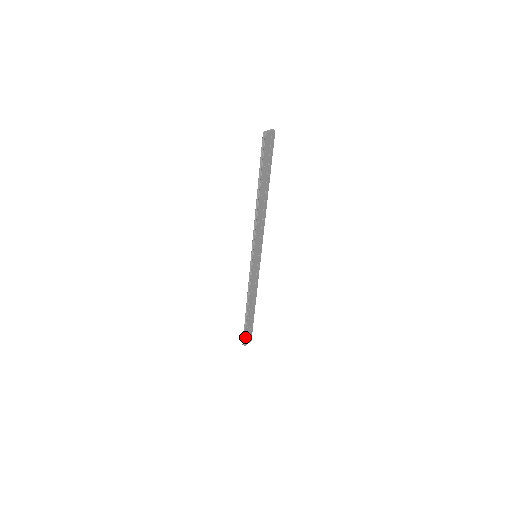
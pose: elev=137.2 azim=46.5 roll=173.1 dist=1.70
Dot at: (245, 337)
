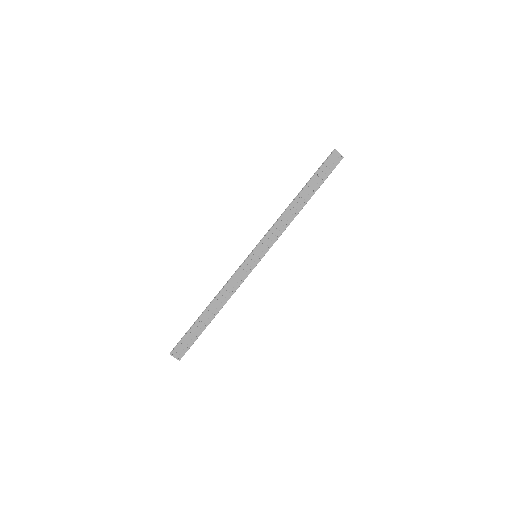
Dot at: (180, 342)
